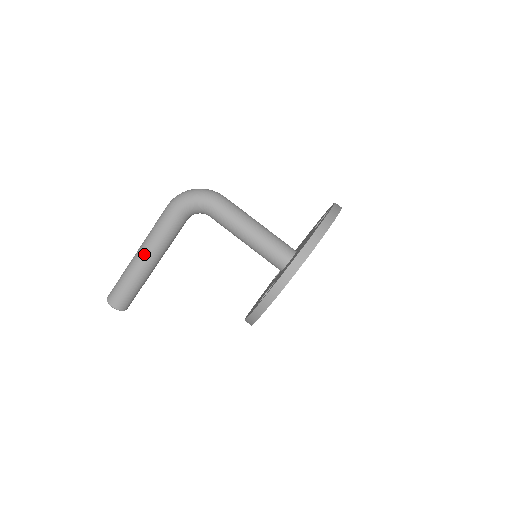
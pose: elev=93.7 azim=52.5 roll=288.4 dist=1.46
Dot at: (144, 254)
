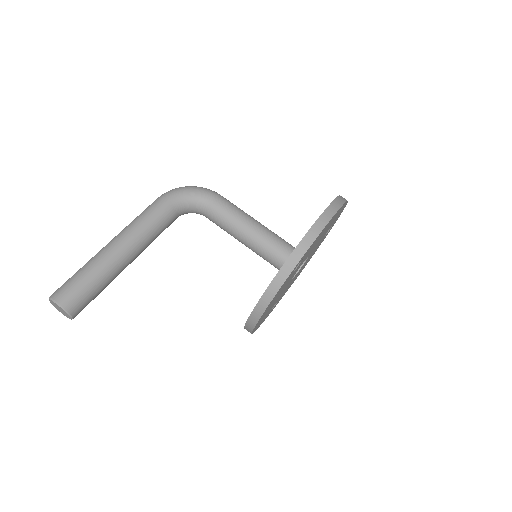
Dot at: (122, 239)
